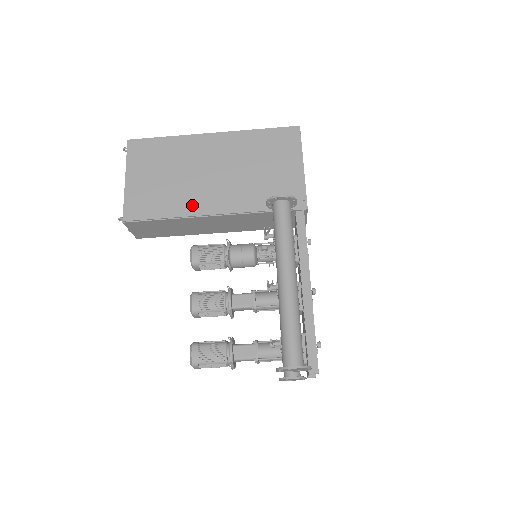
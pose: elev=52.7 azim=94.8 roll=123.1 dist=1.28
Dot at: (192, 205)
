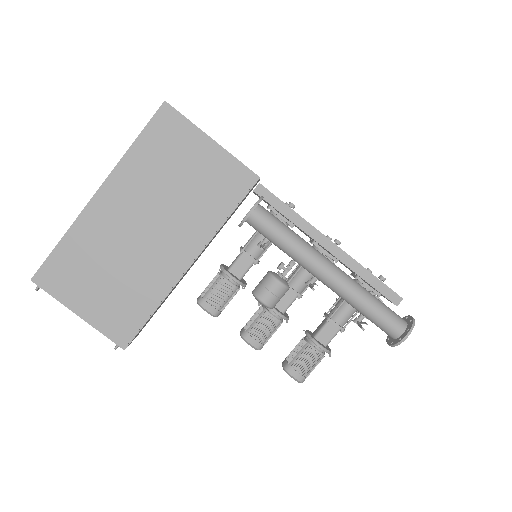
Dot at: (162, 277)
